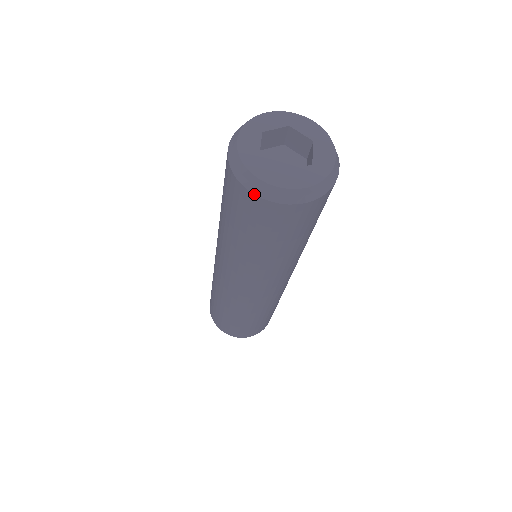
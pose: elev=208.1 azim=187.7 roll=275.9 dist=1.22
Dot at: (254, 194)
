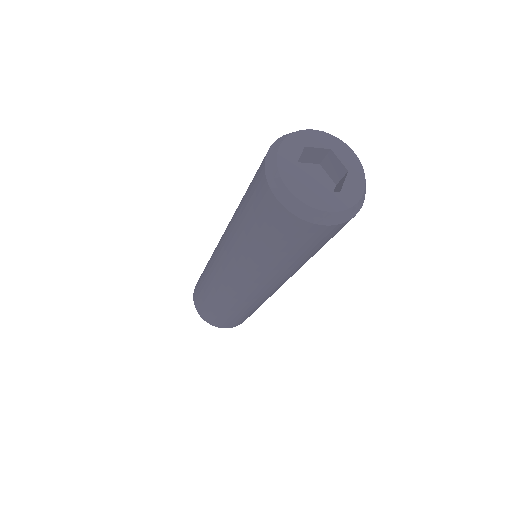
Dot at: (278, 201)
